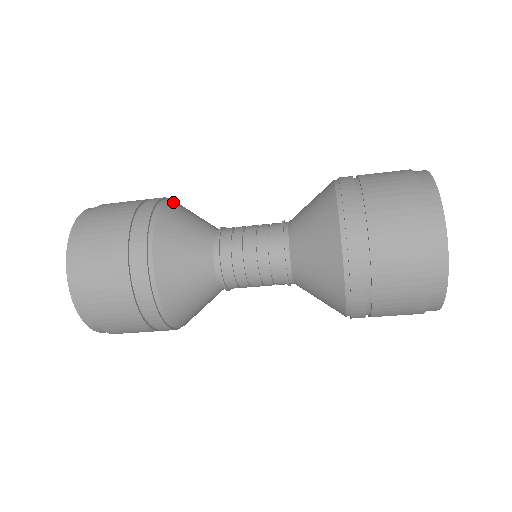
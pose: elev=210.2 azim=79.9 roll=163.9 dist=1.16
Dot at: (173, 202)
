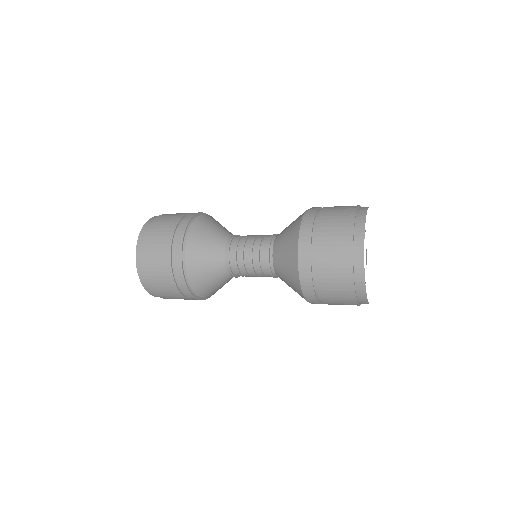
Dot at: (205, 216)
